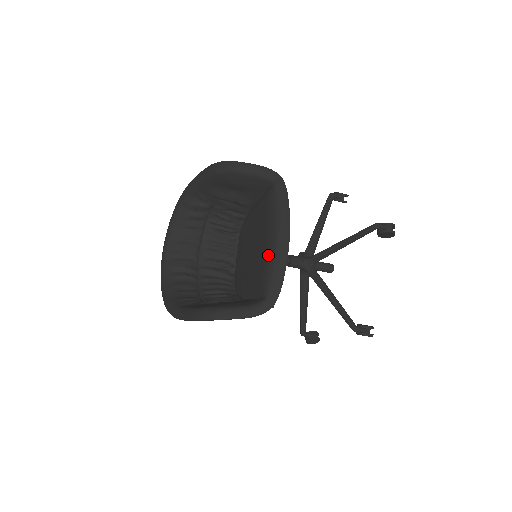
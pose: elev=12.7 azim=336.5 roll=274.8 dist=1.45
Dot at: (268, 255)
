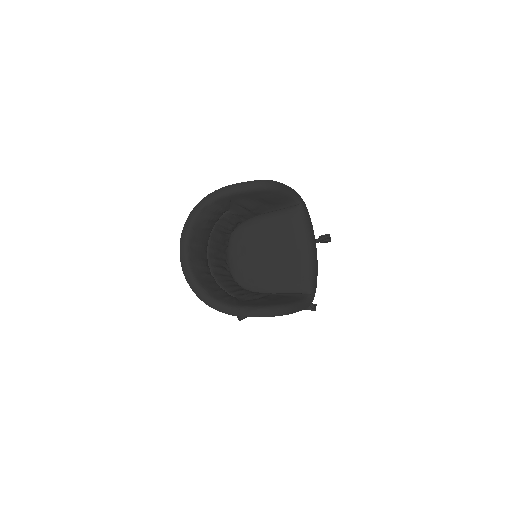
Dot at: (306, 261)
